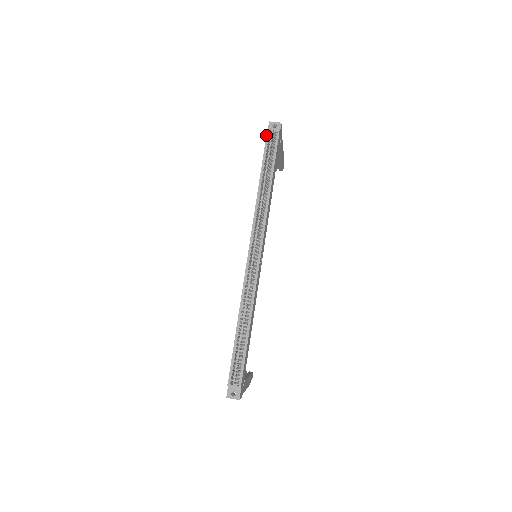
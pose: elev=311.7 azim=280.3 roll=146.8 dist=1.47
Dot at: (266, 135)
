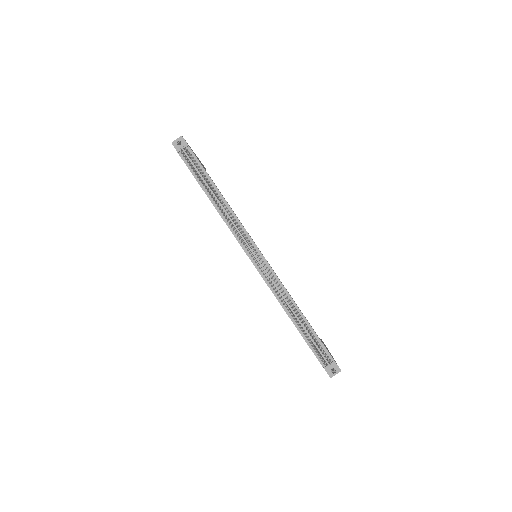
Dot at: occluded
